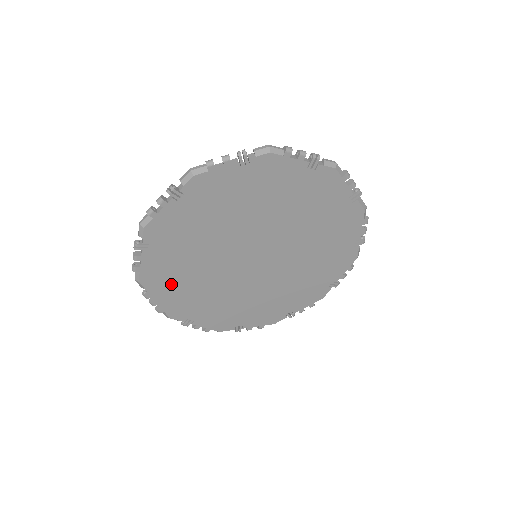
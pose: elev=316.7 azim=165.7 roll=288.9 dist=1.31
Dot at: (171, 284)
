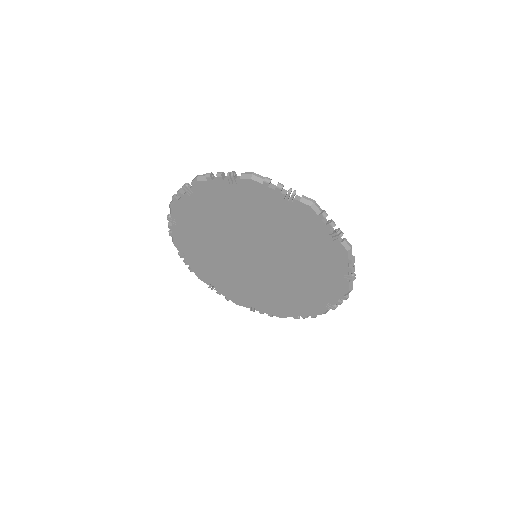
Dot at: (217, 280)
